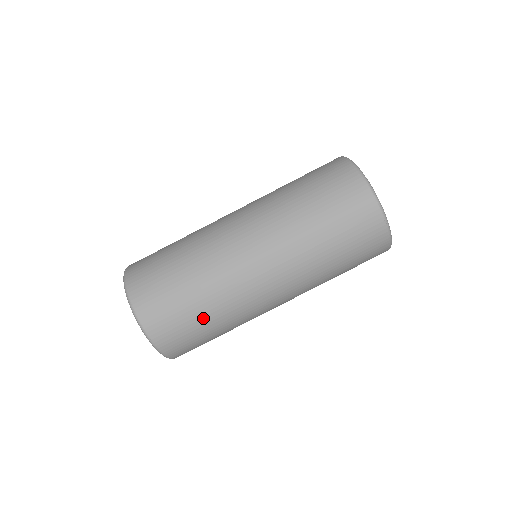
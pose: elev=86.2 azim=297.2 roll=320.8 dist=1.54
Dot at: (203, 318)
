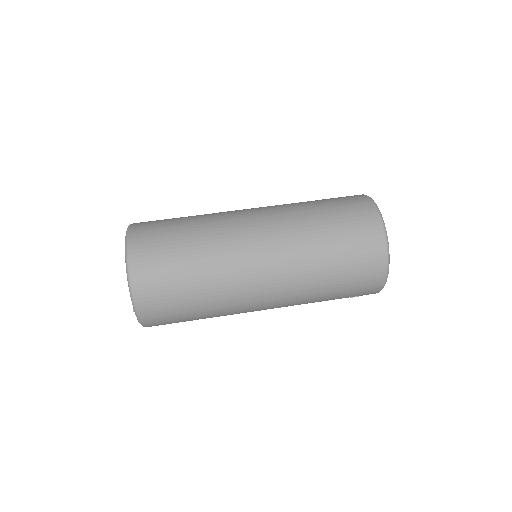
Dot at: (187, 261)
